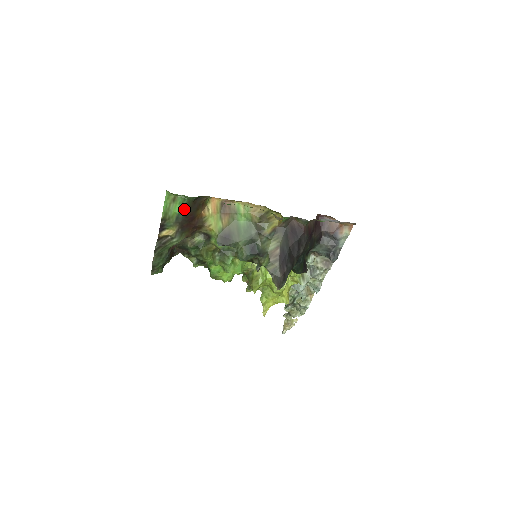
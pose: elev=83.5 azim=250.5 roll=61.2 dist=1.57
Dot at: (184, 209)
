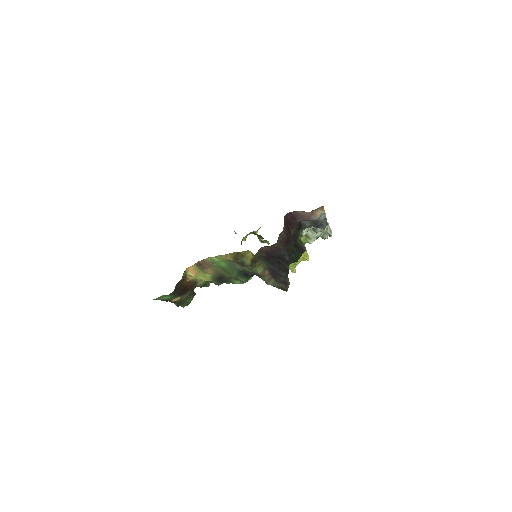
Dot at: (172, 295)
